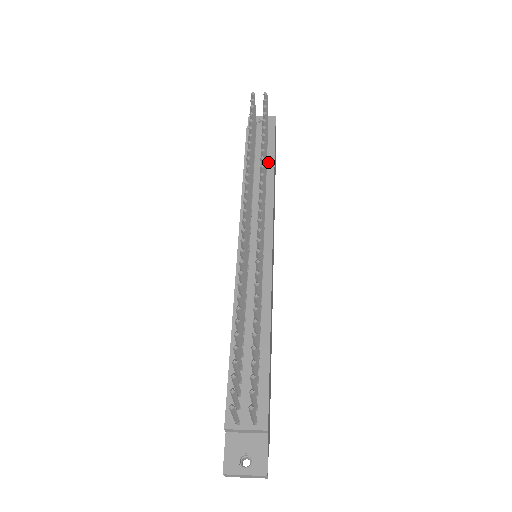
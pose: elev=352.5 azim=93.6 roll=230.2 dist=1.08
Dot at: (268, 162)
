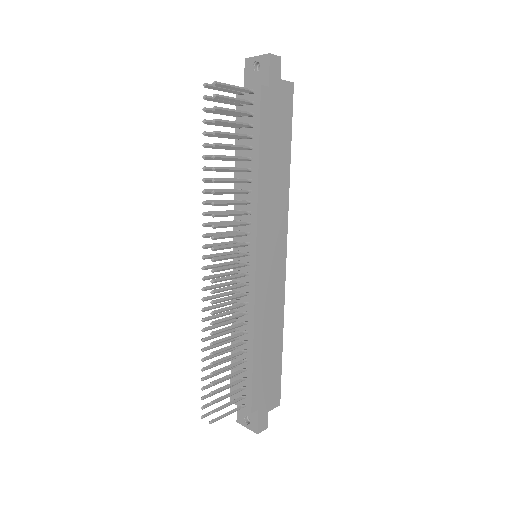
Dot at: (253, 148)
